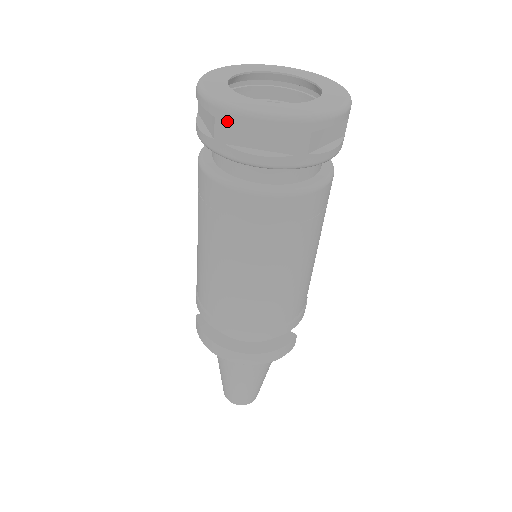
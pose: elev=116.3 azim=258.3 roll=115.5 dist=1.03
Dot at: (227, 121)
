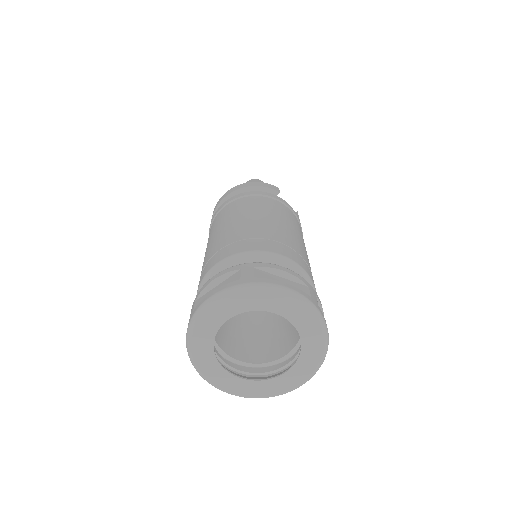
Dot at: occluded
